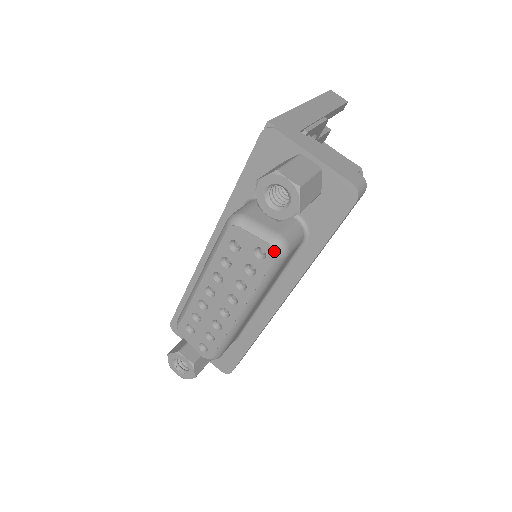
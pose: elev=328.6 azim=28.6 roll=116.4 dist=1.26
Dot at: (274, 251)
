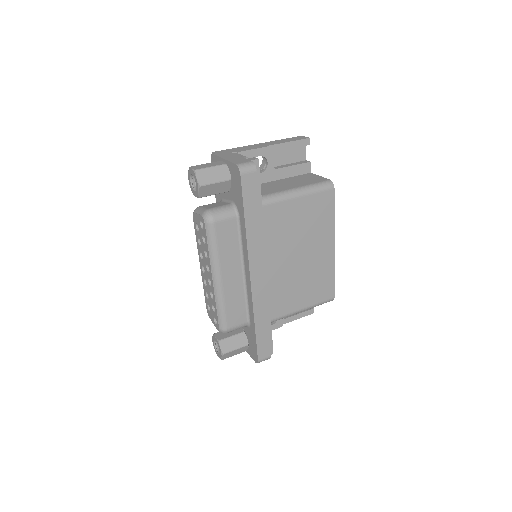
Dot at: (203, 219)
